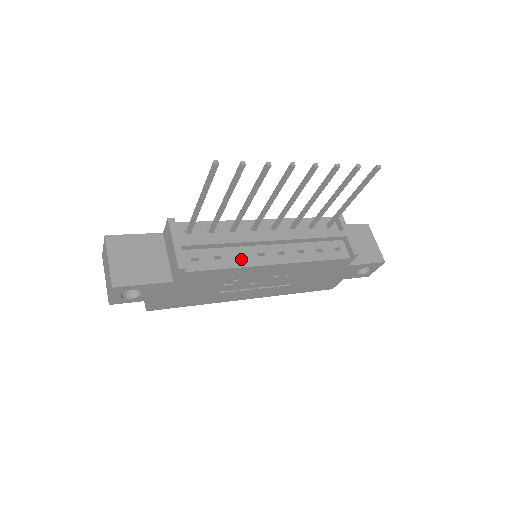
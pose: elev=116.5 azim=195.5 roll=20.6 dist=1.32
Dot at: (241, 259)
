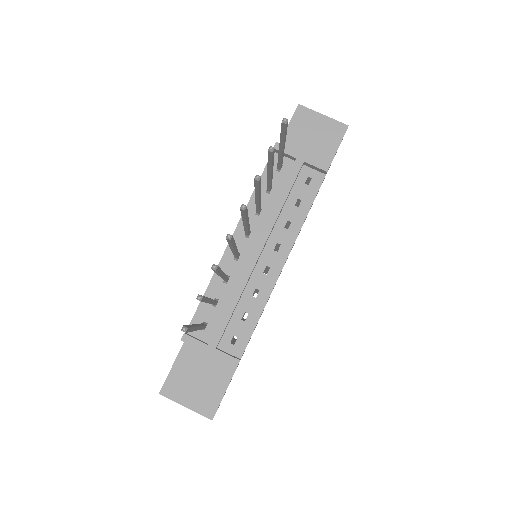
Dot at: (259, 295)
